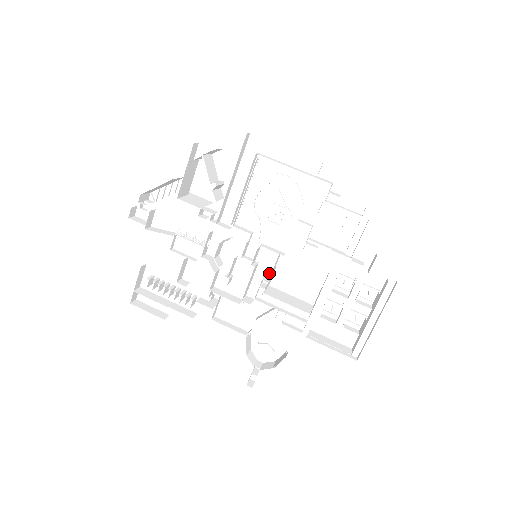
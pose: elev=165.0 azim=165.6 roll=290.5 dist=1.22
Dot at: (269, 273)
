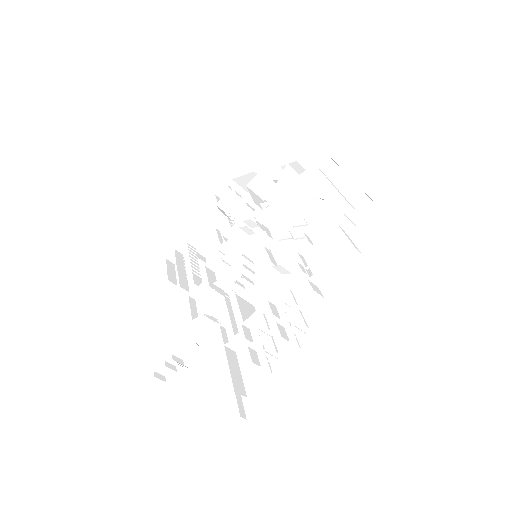
Dot at: (255, 281)
